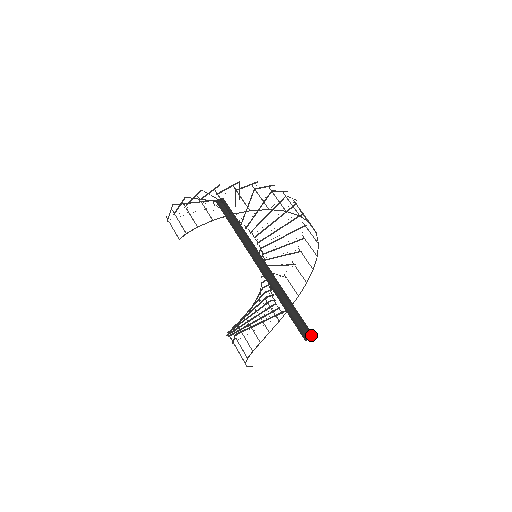
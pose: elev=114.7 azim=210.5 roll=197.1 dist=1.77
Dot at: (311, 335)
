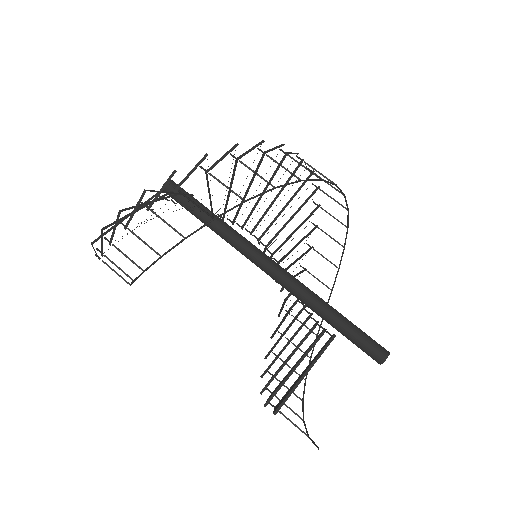
Dot at: (387, 356)
